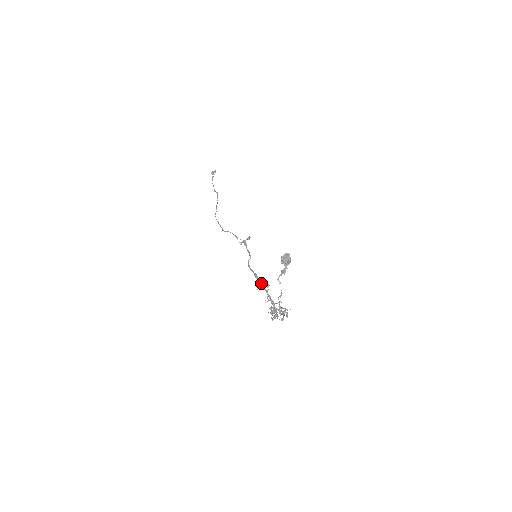
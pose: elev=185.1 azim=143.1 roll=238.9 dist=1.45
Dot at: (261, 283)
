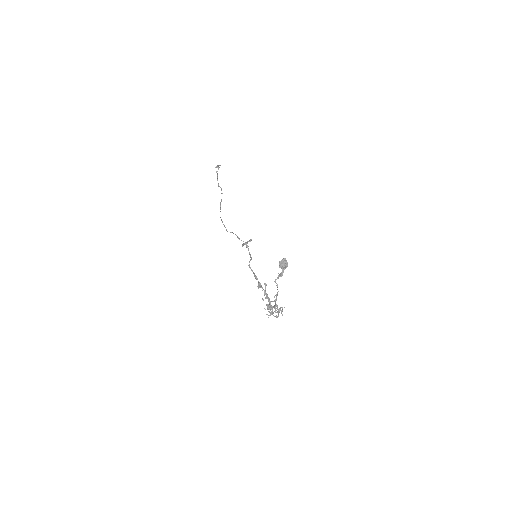
Dot at: (260, 283)
